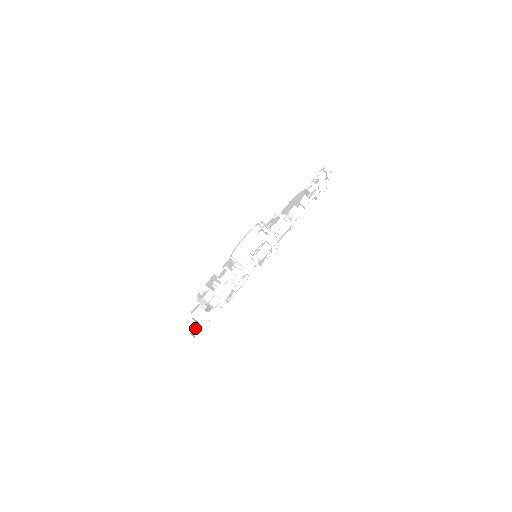
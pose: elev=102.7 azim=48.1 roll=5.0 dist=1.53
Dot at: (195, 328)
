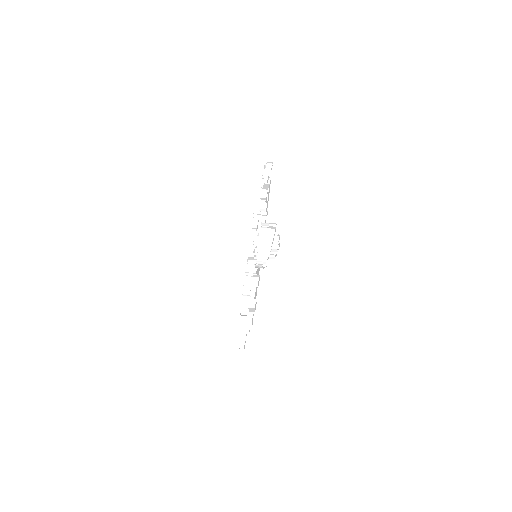
Dot at: occluded
